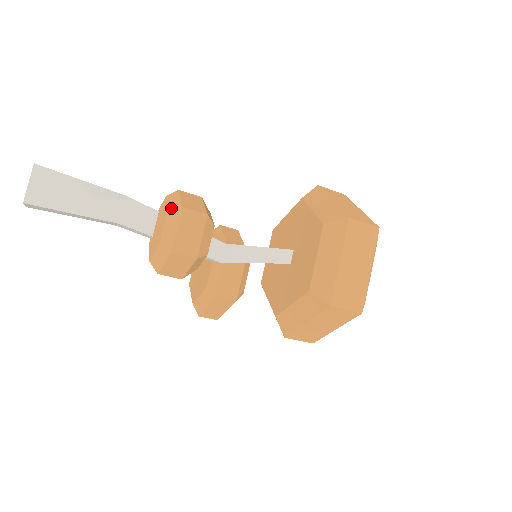
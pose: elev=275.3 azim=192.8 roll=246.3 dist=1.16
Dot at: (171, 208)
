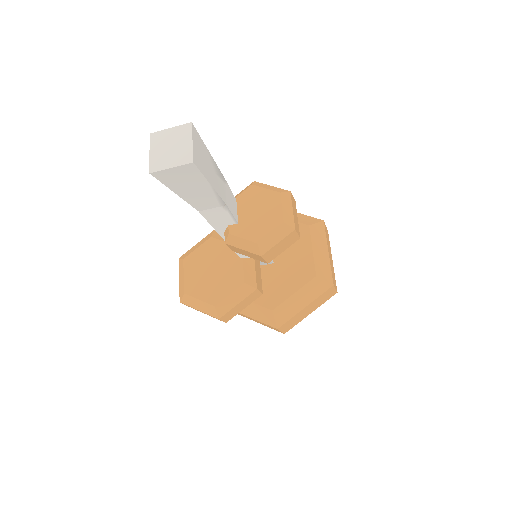
Dot at: (282, 191)
